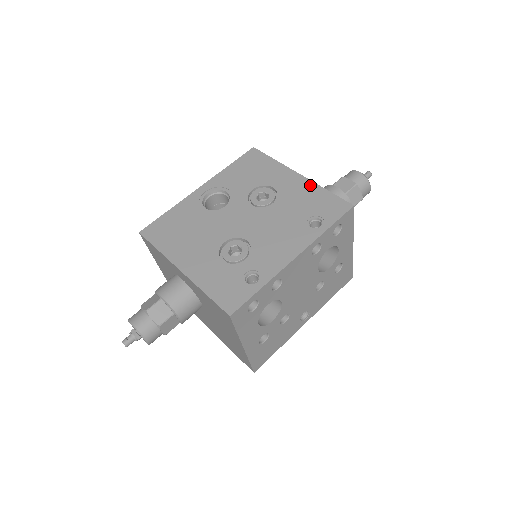
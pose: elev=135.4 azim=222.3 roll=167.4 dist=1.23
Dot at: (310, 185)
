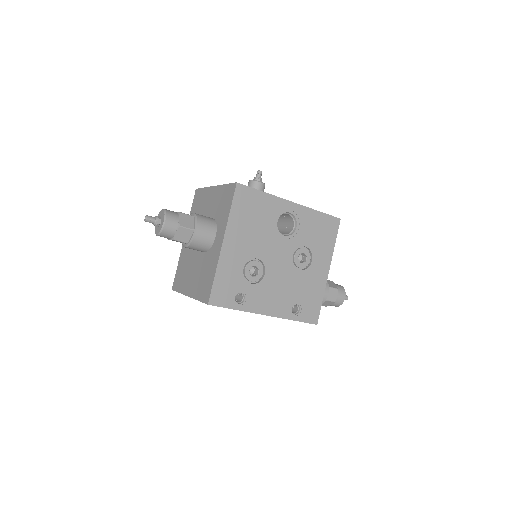
Dot at: (323, 285)
